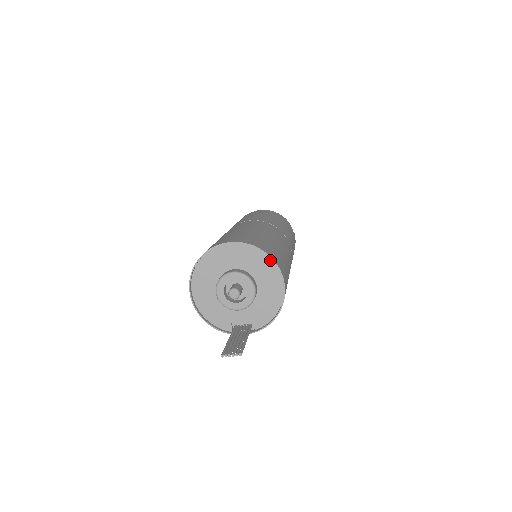
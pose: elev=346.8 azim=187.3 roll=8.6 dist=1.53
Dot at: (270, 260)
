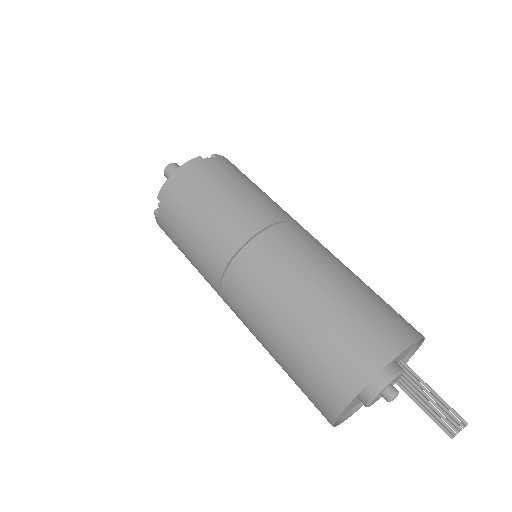
Dot at: (394, 353)
